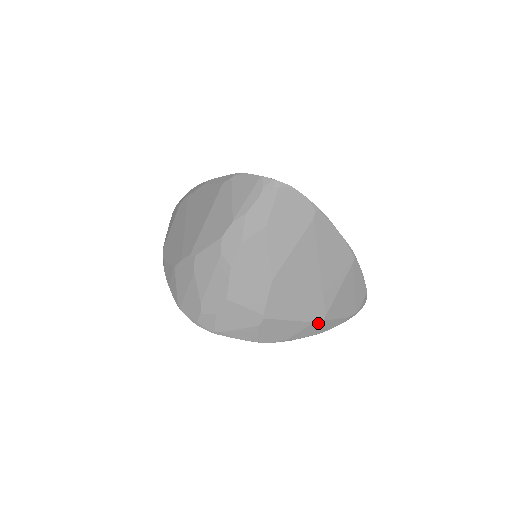
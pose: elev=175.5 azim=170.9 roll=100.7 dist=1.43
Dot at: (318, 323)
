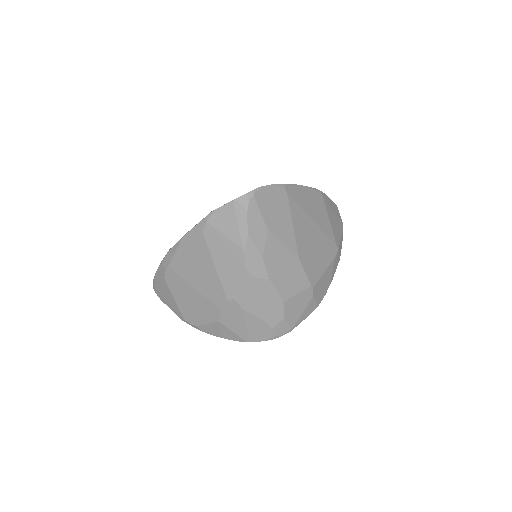
Dot at: (337, 255)
